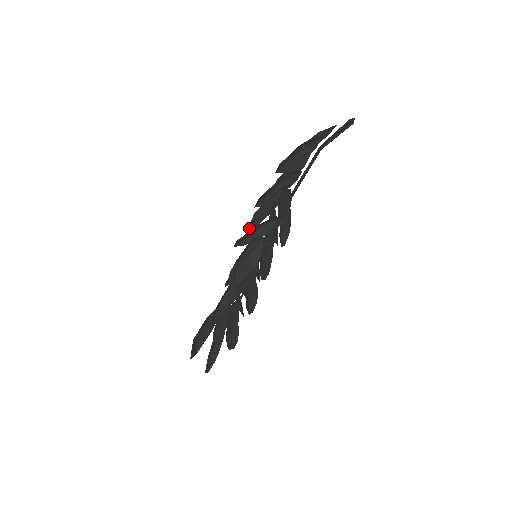
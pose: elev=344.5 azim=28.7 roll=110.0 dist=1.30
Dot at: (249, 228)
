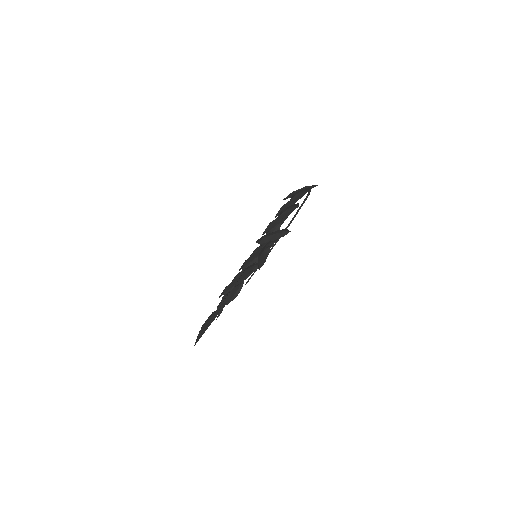
Dot at: (263, 232)
